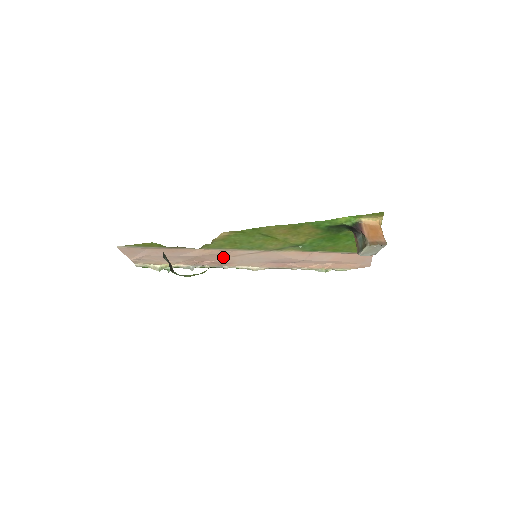
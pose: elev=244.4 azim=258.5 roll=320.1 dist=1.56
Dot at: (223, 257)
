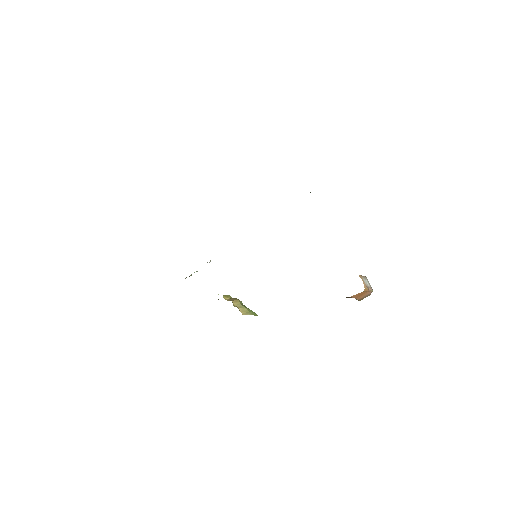
Dot at: occluded
